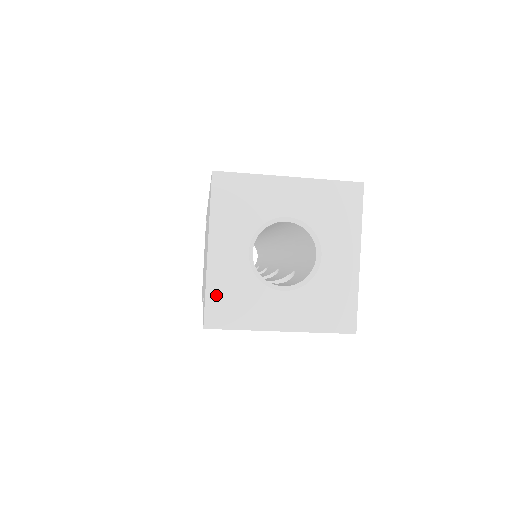
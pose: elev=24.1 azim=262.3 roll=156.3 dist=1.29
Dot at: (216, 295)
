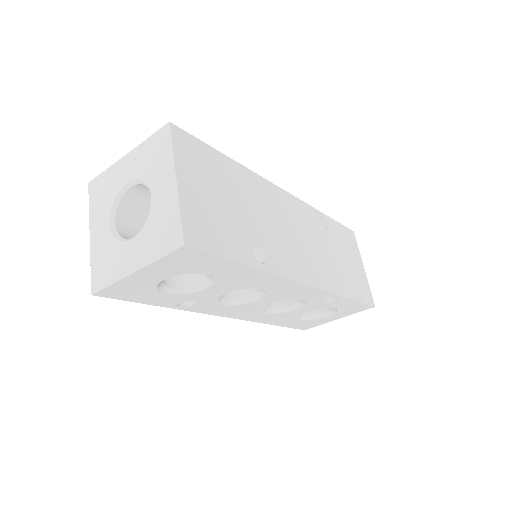
Dot at: (96, 266)
